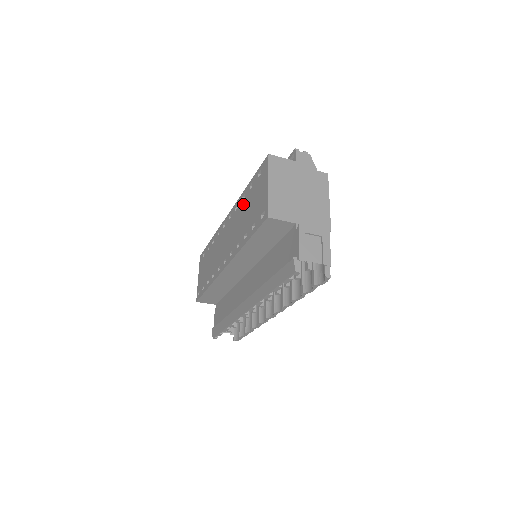
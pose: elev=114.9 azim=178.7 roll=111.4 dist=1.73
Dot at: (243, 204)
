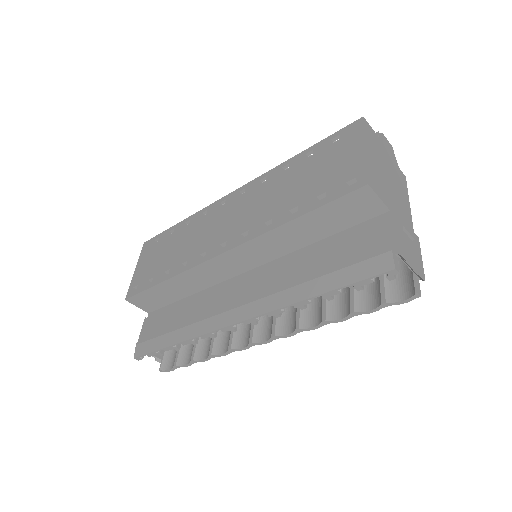
Dot at: (285, 175)
